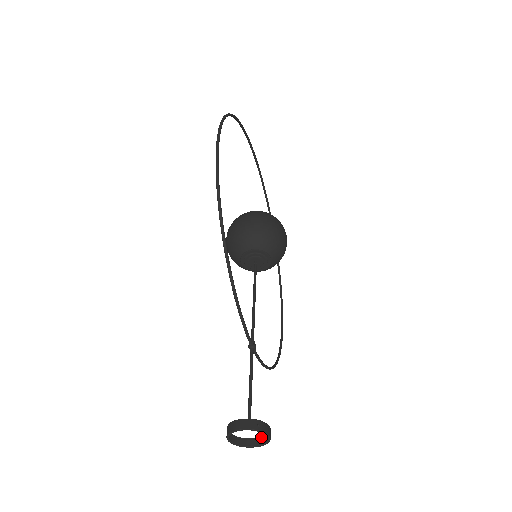
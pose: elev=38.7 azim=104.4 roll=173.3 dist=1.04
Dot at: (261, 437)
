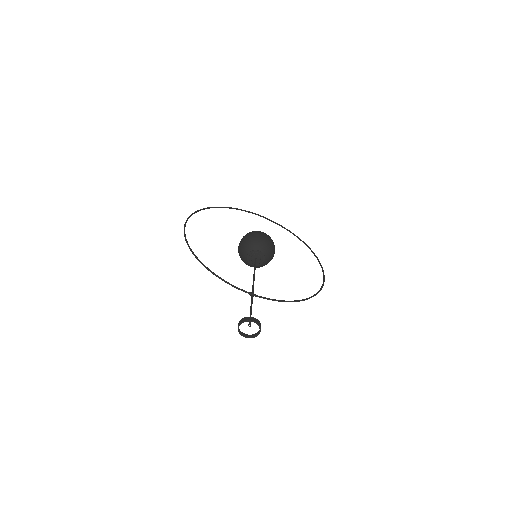
Dot at: (260, 326)
